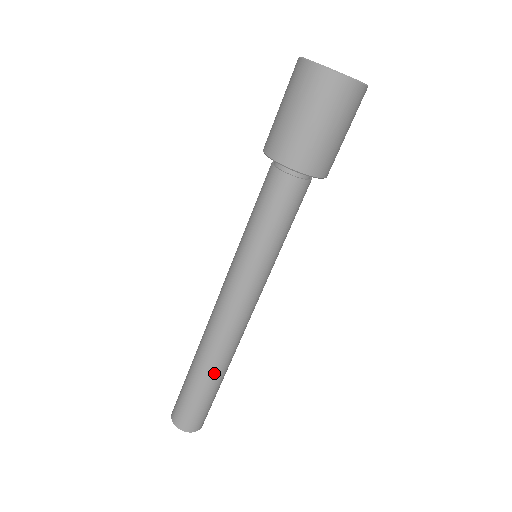
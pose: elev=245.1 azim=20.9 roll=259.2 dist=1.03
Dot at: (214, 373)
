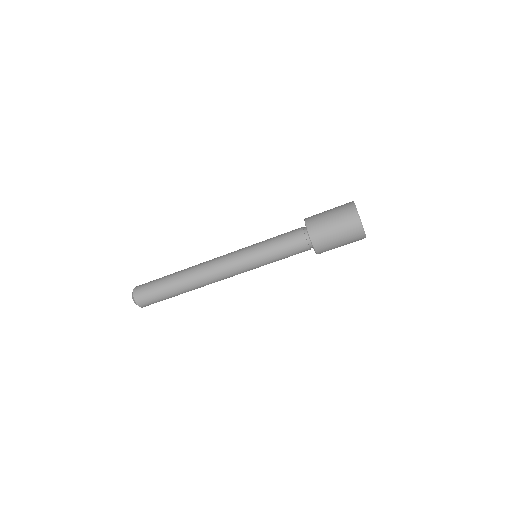
Dot at: (181, 284)
